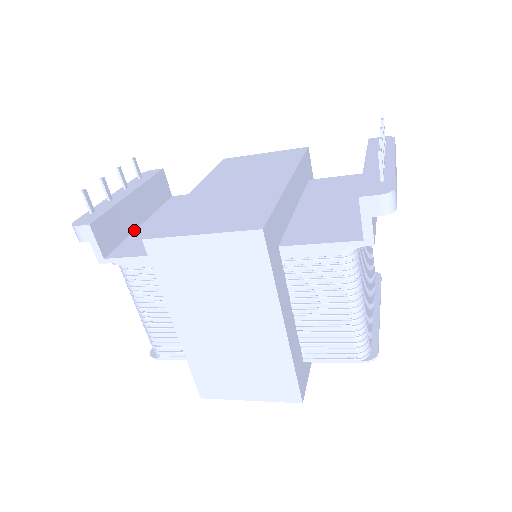
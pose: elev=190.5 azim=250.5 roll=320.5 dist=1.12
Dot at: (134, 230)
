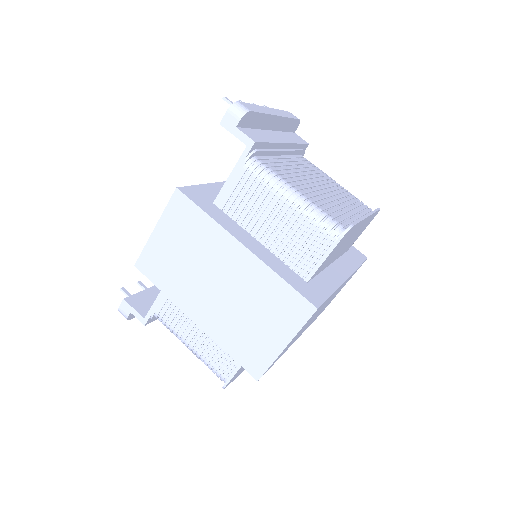
Dot at: occluded
